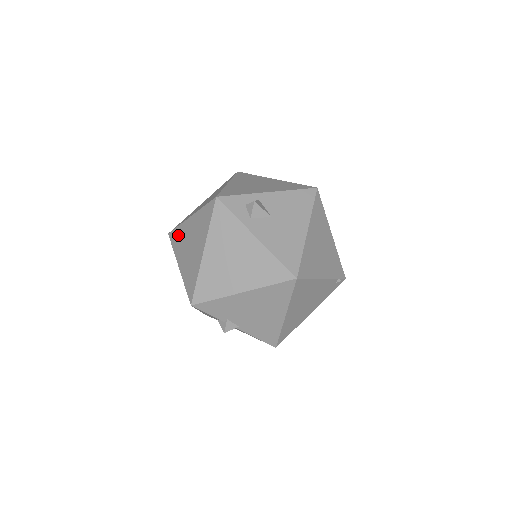
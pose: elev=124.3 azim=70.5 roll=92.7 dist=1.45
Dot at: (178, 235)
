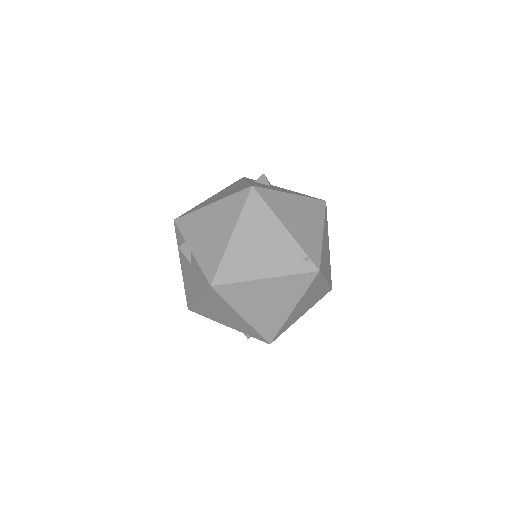
Dot at: occluded
